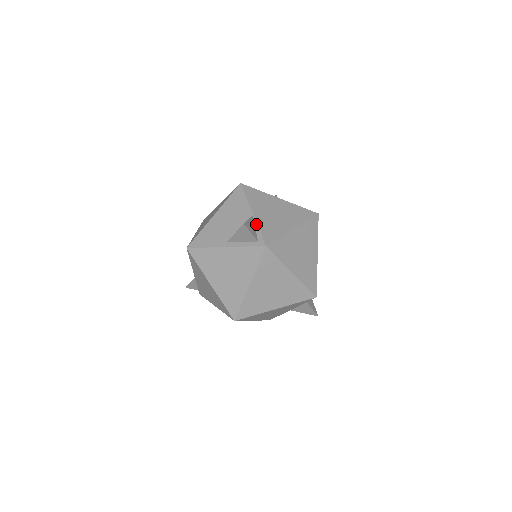
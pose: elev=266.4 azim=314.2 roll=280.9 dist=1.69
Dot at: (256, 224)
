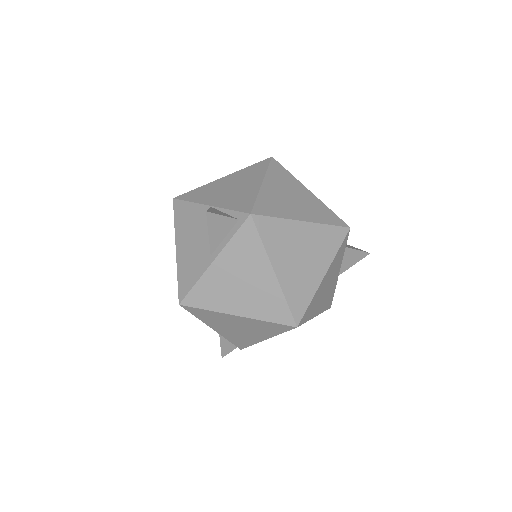
Dot at: (221, 209)
